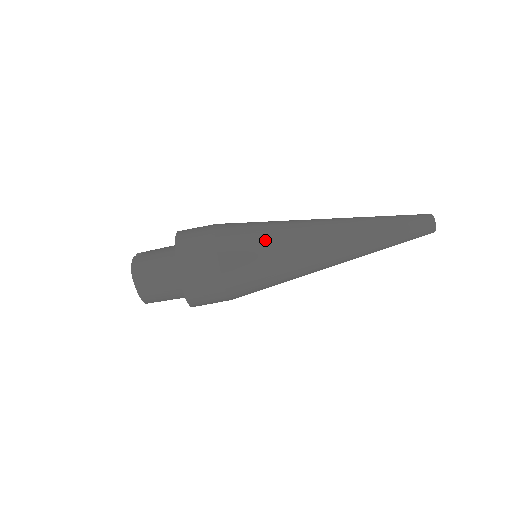
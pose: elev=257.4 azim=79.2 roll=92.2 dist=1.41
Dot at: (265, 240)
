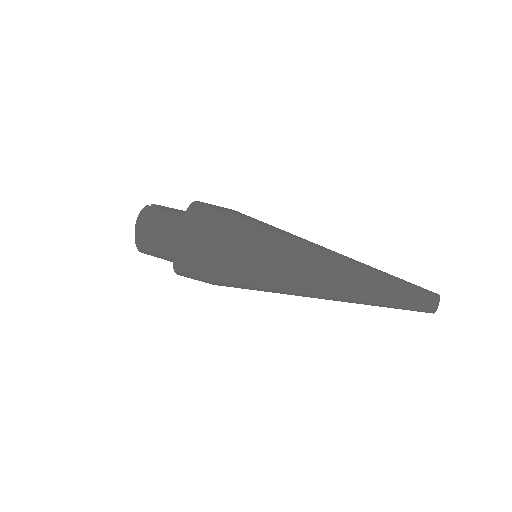
Dot at: (268, 246)
